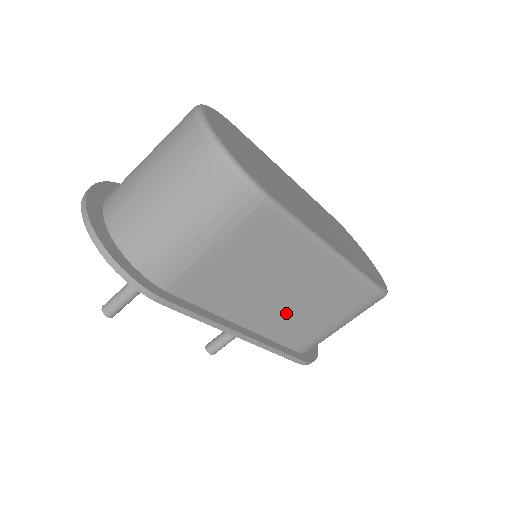
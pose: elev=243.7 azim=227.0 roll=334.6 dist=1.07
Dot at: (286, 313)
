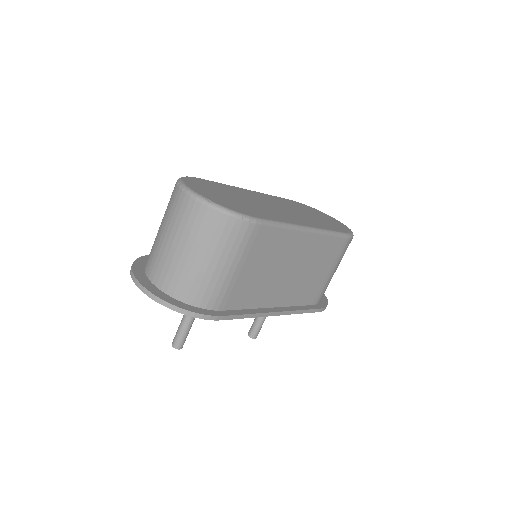
Dot at: (296, 283)
